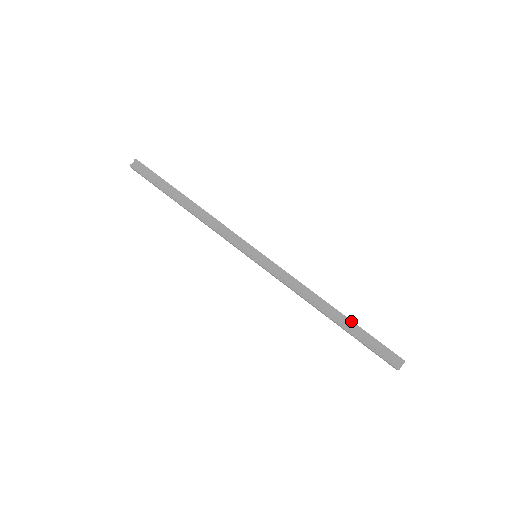
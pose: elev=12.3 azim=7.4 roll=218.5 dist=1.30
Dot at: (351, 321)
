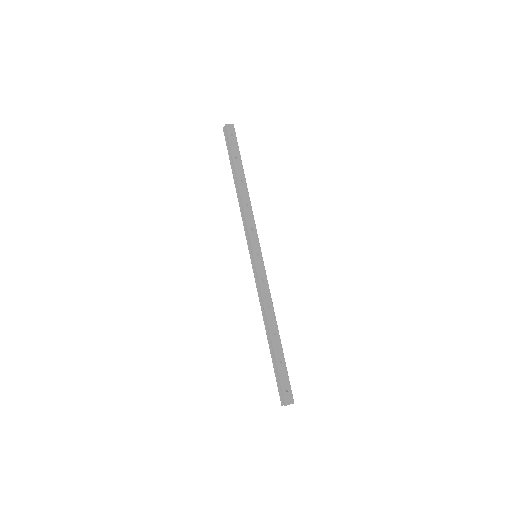
Dot at: (273, 351)
